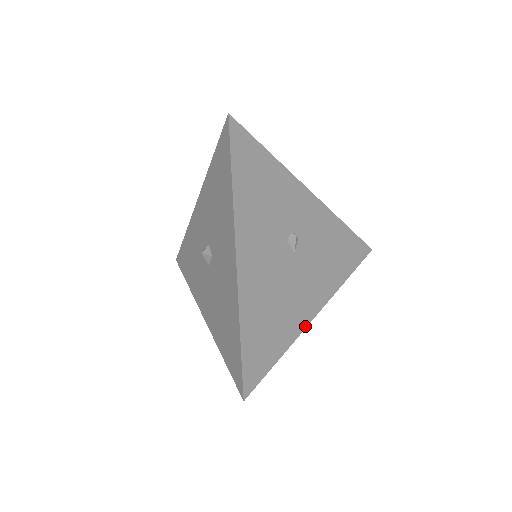
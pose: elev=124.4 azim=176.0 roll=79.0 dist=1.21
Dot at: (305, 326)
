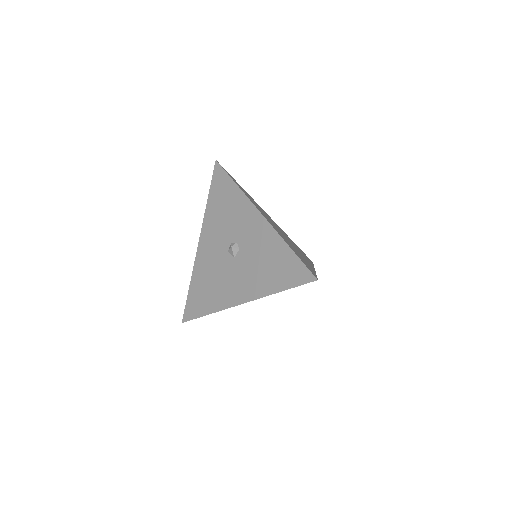
Dot at: occluded
